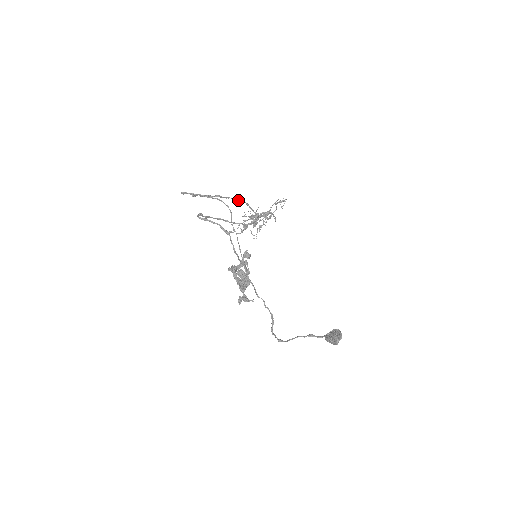
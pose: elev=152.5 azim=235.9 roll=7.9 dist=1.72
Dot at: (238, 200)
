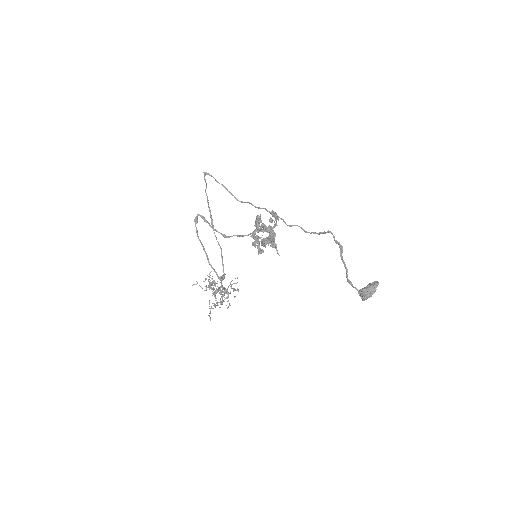
Dot at: (218, 242)
